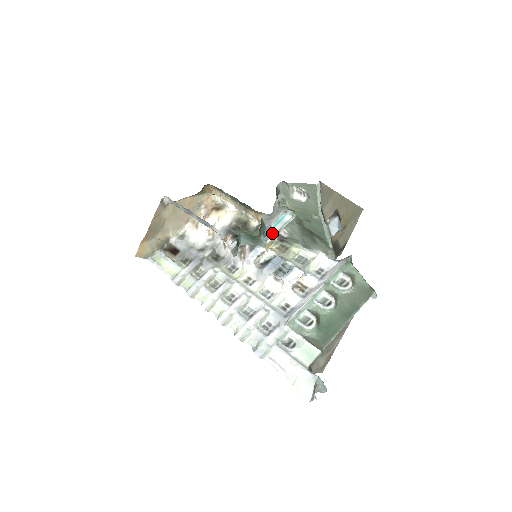
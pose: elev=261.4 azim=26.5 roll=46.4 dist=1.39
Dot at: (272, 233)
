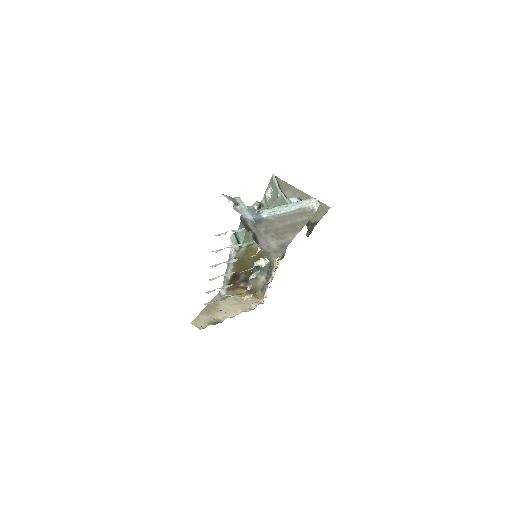
Dot at: occluded
